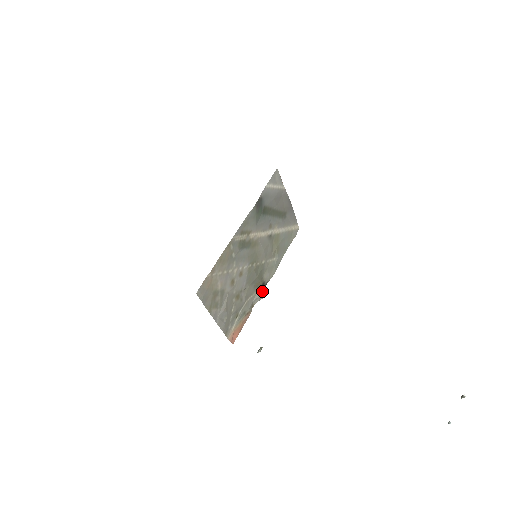
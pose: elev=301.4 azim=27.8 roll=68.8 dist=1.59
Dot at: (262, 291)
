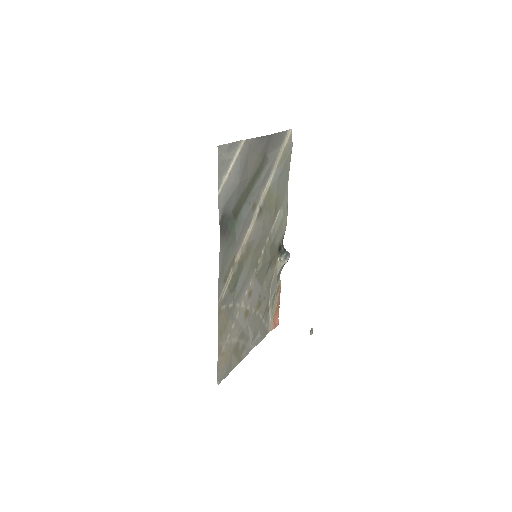
Dot at: (282, 258)
